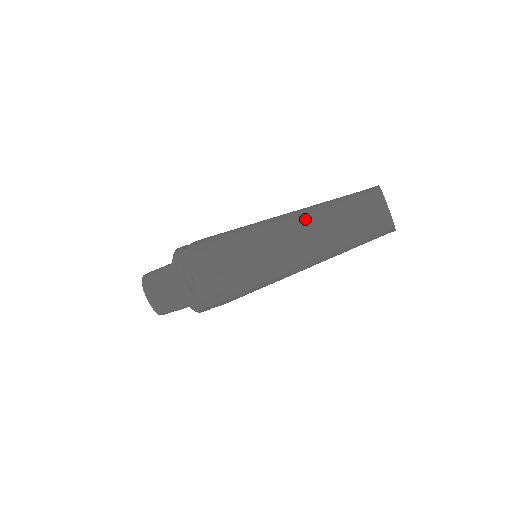
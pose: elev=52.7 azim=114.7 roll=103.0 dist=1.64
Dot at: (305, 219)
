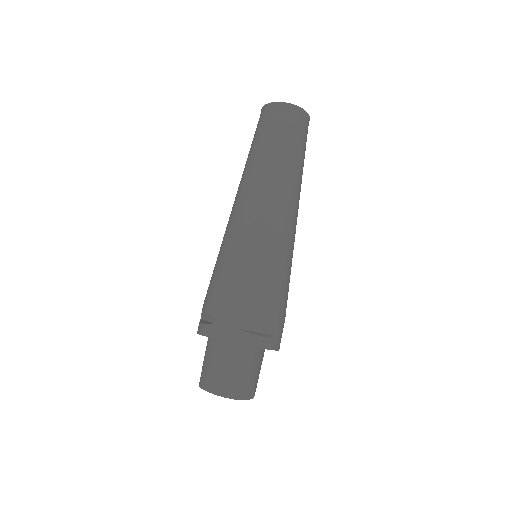
Dot at: occluded
